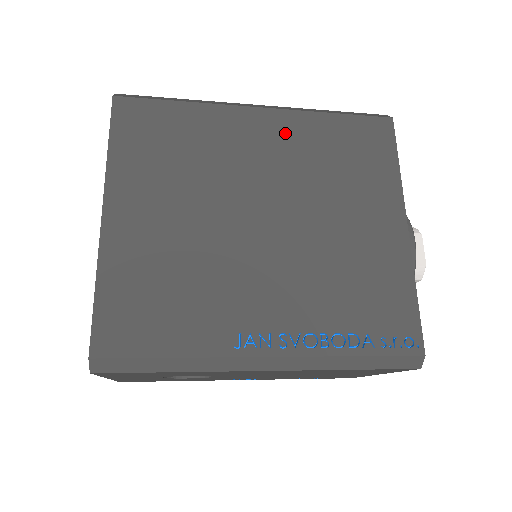
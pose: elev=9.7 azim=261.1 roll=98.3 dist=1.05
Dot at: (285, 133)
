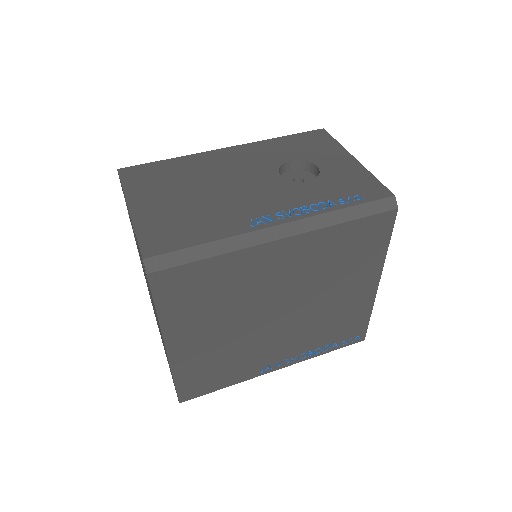
Dot at: (302, 253)
